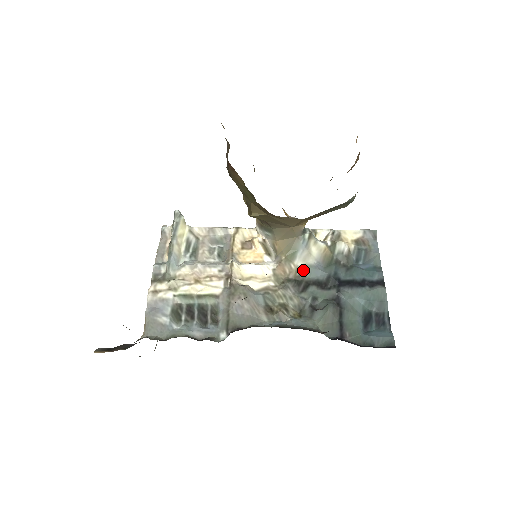
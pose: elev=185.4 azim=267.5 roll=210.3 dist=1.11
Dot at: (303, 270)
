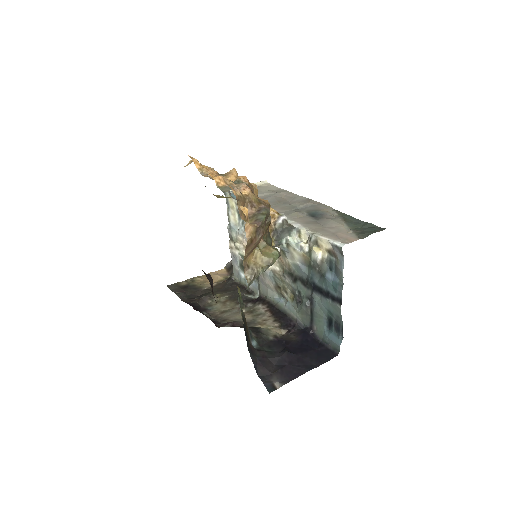
Dot at: (293, 266)
